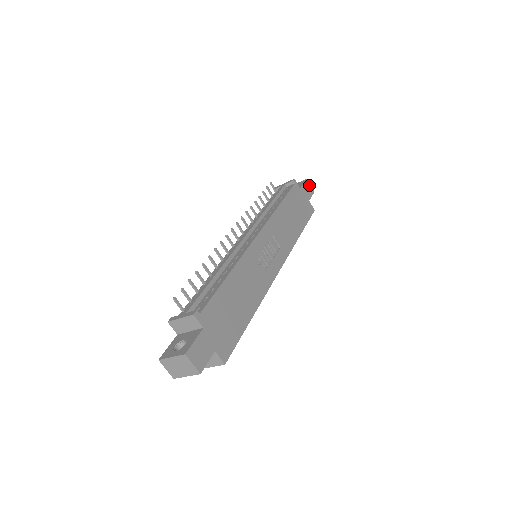
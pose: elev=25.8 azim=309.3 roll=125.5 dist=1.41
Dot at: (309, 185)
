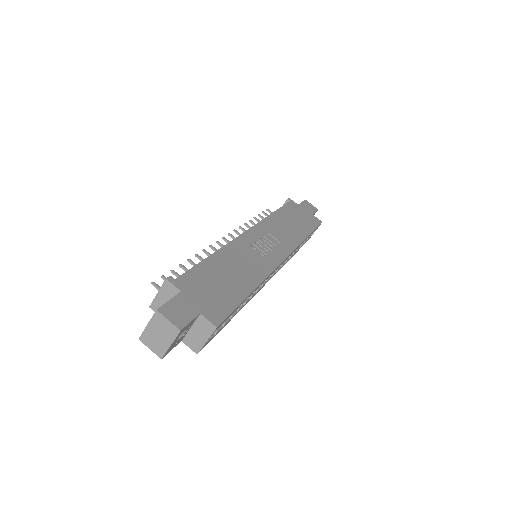
Dot at: (310, 204)
